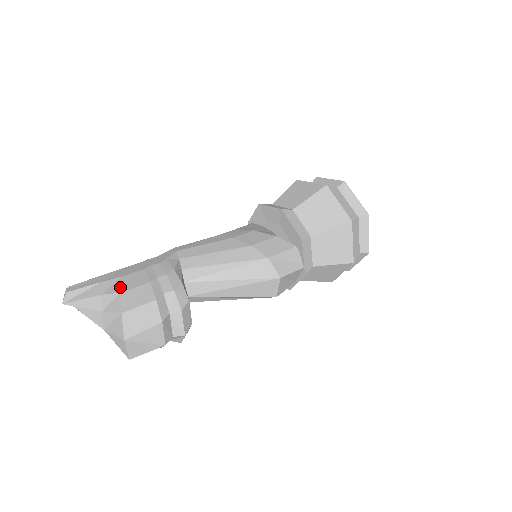
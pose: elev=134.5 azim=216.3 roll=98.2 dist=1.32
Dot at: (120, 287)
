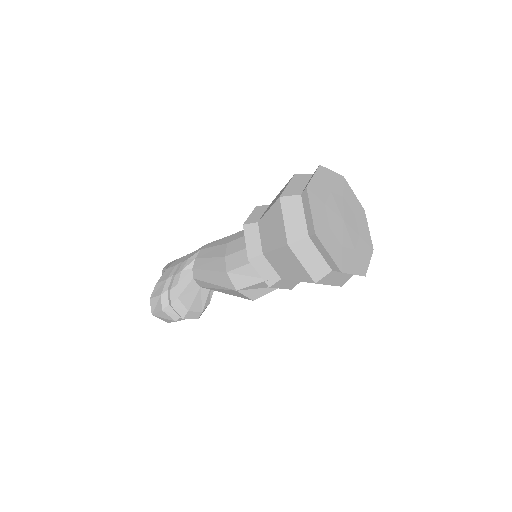
Dot at: (160, 278)
